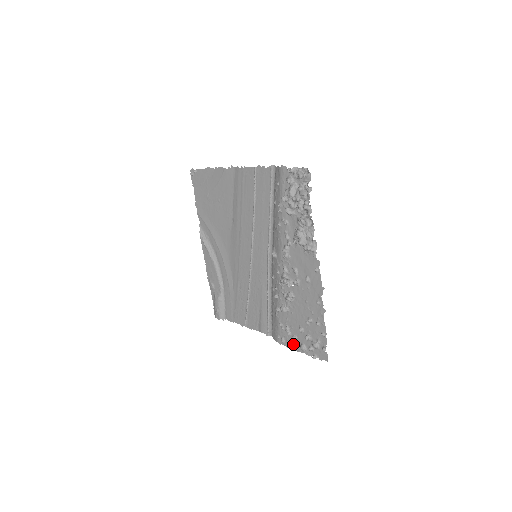
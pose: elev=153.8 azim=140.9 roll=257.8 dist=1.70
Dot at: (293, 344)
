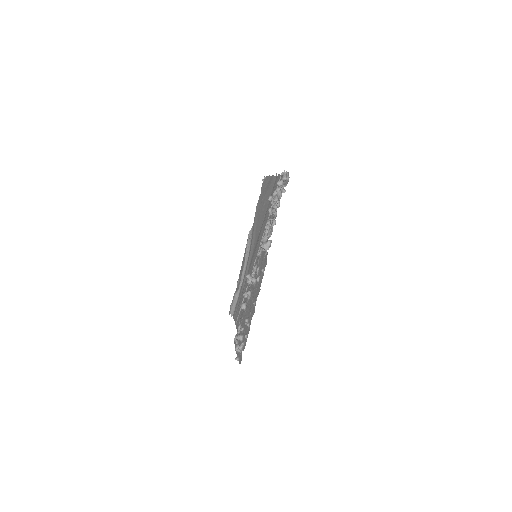
Dot at: (236, 343)
